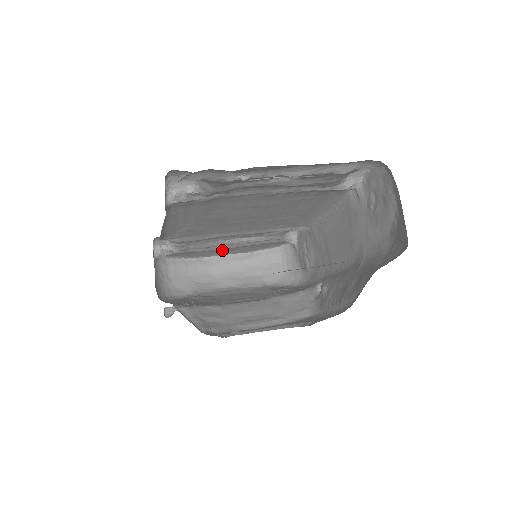
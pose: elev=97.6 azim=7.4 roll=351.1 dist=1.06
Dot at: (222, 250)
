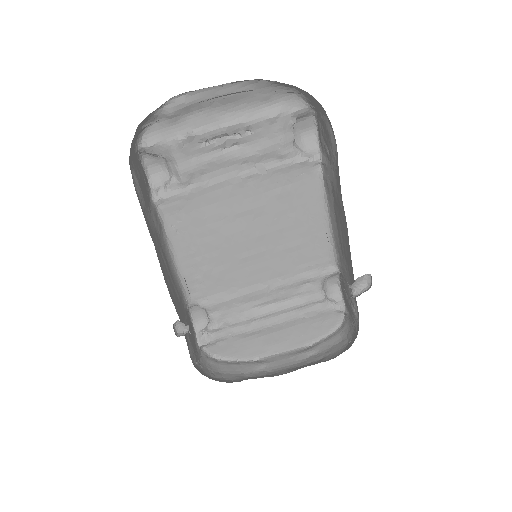
Dot at: (272, 338)
